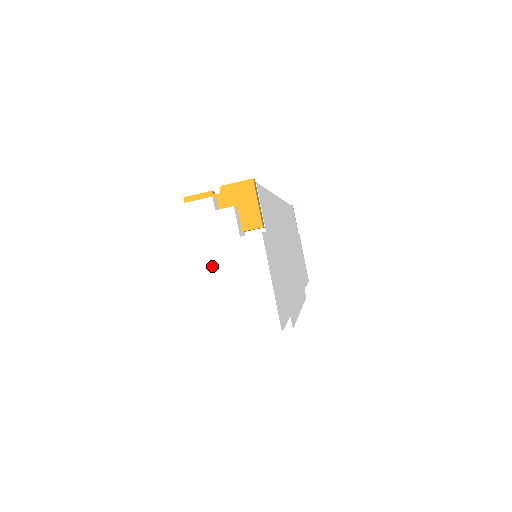
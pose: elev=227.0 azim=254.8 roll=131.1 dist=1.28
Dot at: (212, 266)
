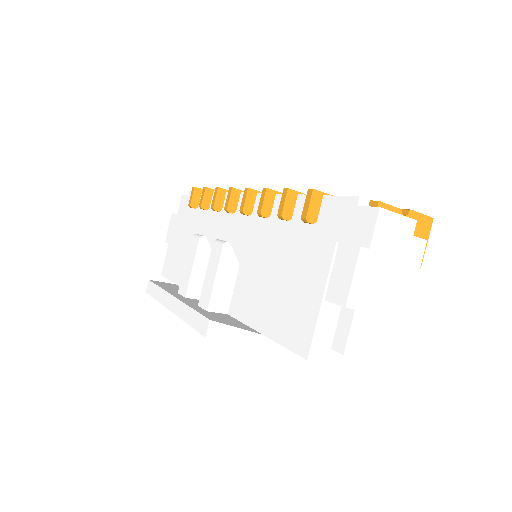
Dot at: (388, 291)
